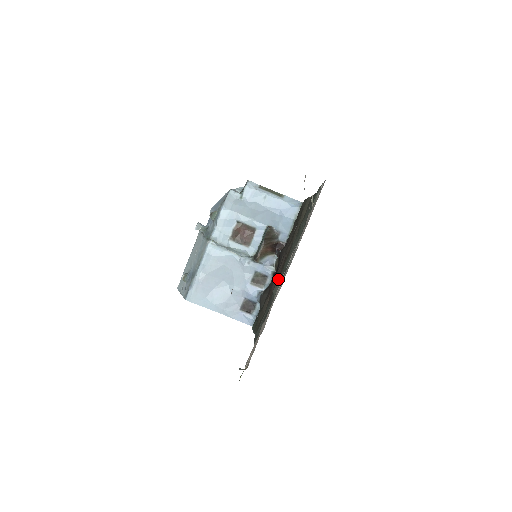
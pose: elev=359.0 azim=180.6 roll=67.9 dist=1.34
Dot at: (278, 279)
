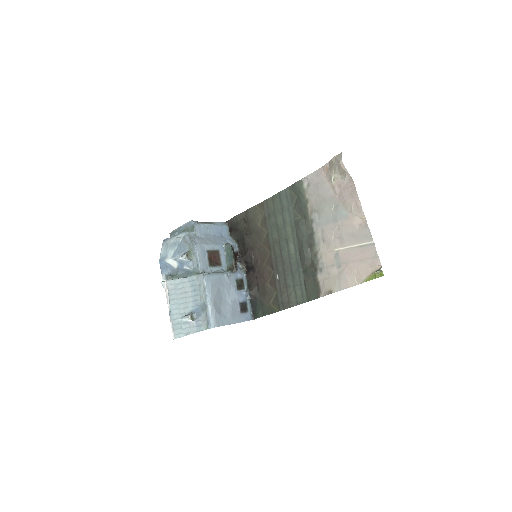
Dot at: (274, 264)
